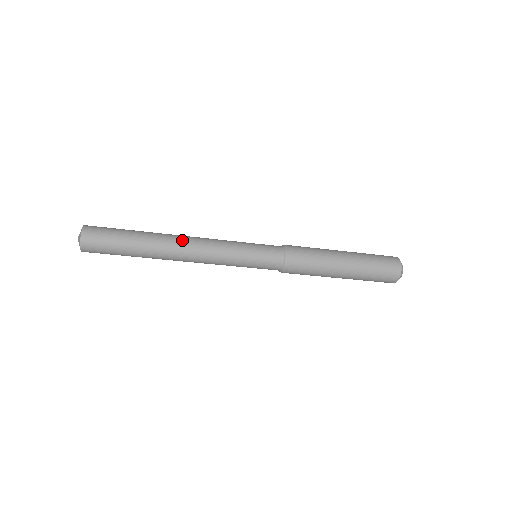
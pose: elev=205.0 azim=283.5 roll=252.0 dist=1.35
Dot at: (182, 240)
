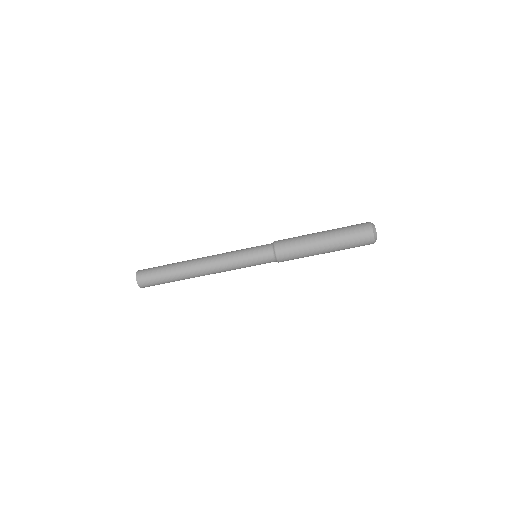
Dot at: (199, 261)
